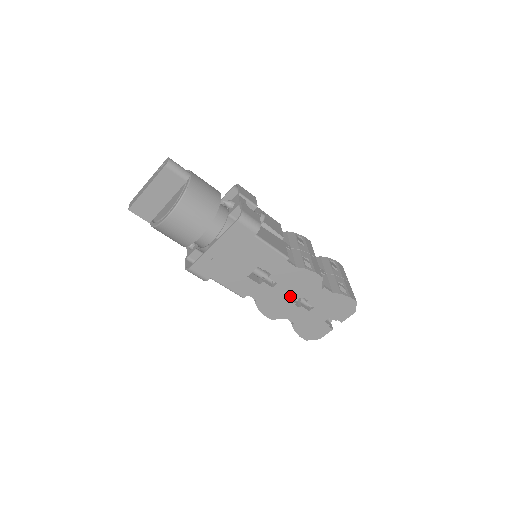
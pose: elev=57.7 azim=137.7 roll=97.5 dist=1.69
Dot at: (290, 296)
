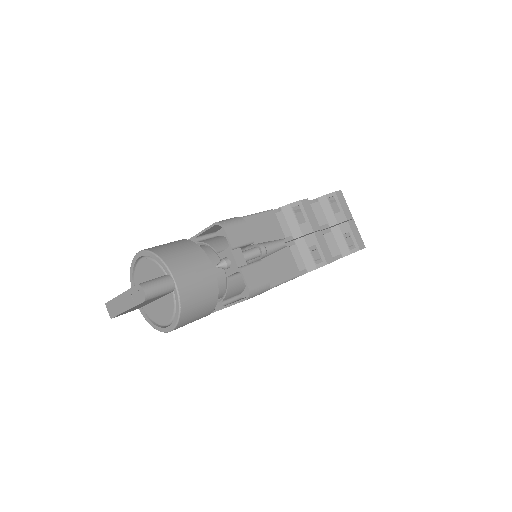
Dot at: occluded
